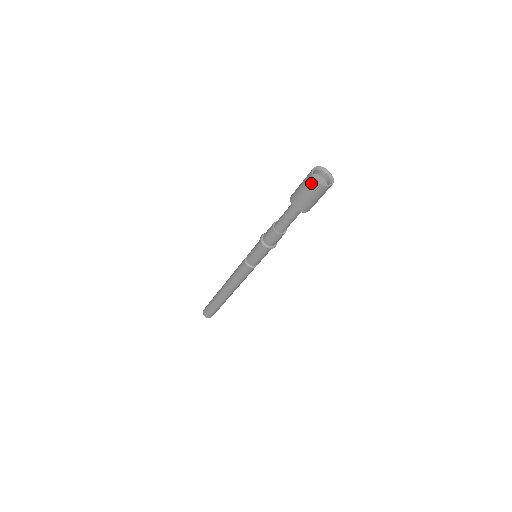
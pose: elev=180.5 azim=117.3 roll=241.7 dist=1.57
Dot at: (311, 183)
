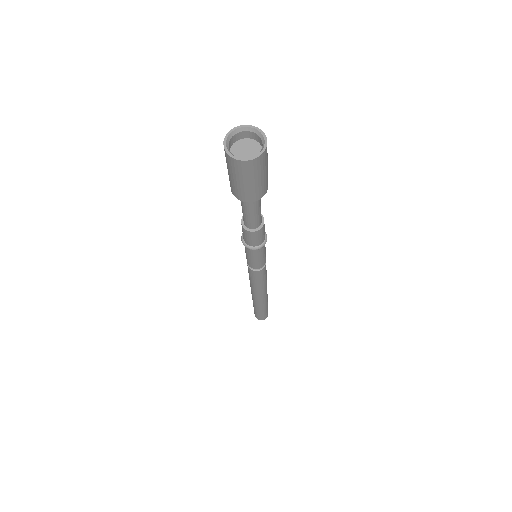
Dot at: occluded
